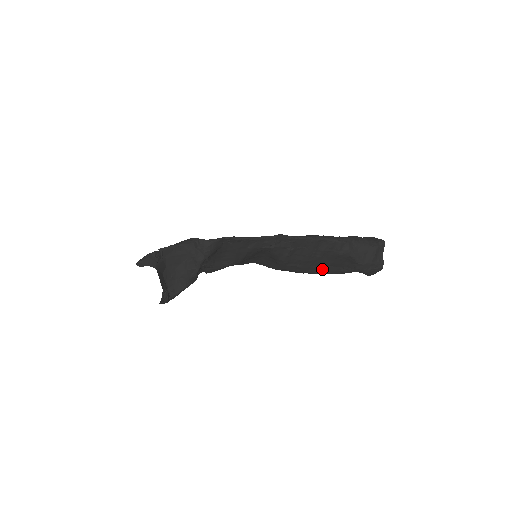
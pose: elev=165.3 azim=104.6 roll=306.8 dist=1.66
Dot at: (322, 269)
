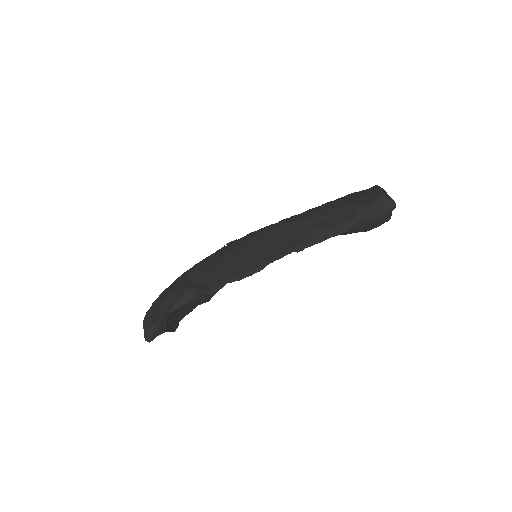
Dot at: occluded
